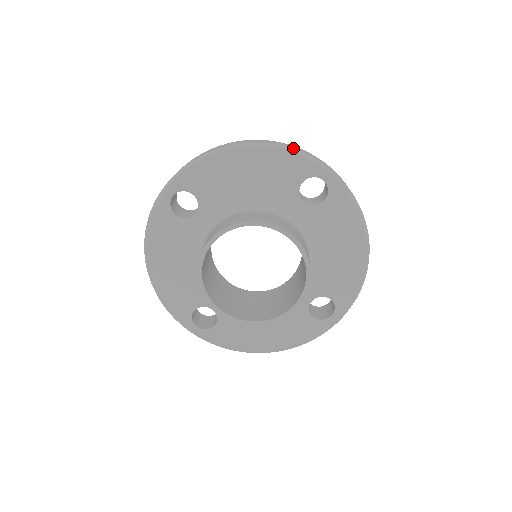
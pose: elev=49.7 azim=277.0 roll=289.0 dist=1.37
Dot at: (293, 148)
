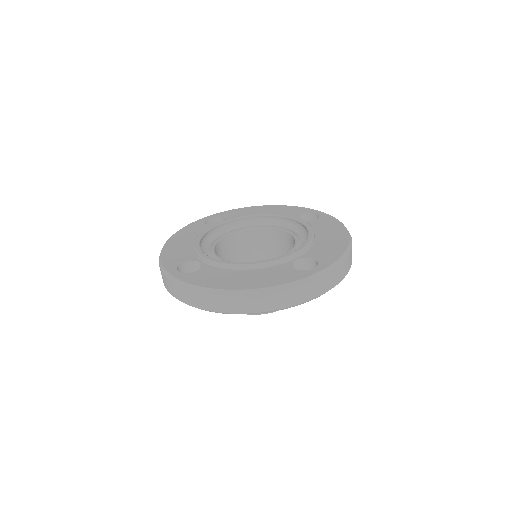
Dot at: (288, 306)
